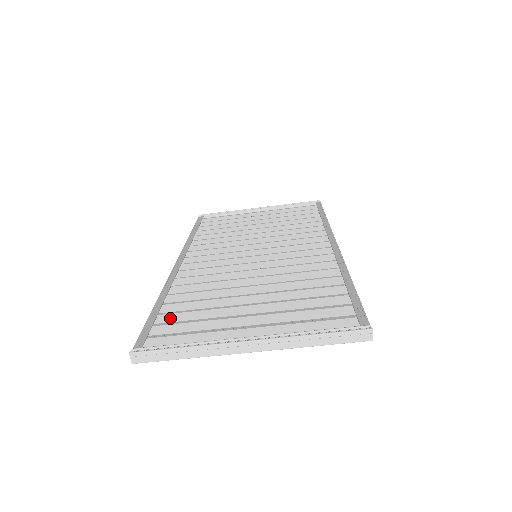
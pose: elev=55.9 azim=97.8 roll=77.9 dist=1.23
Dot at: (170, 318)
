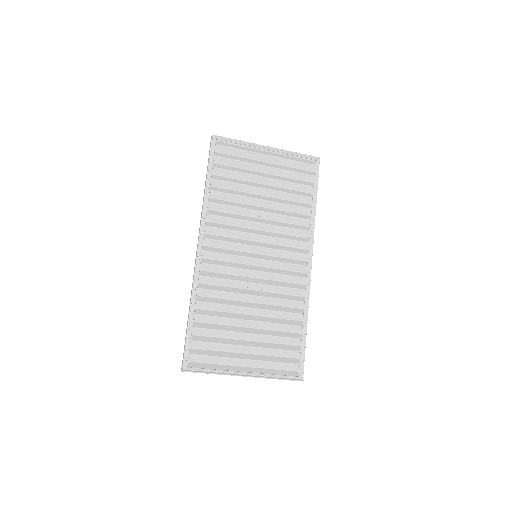
Dot at: (200, 332)
